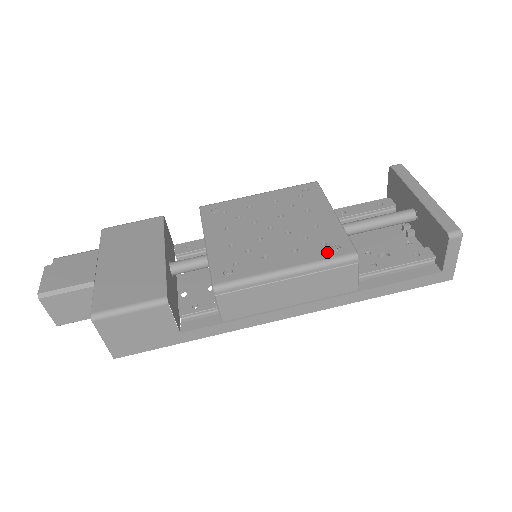
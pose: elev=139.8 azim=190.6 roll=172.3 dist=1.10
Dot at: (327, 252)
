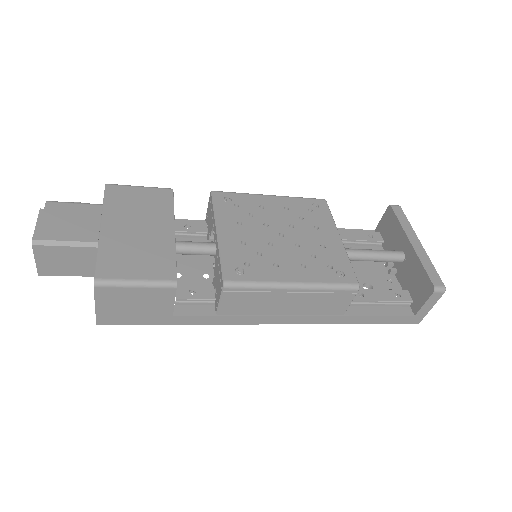
Dot at: (333, 276)
